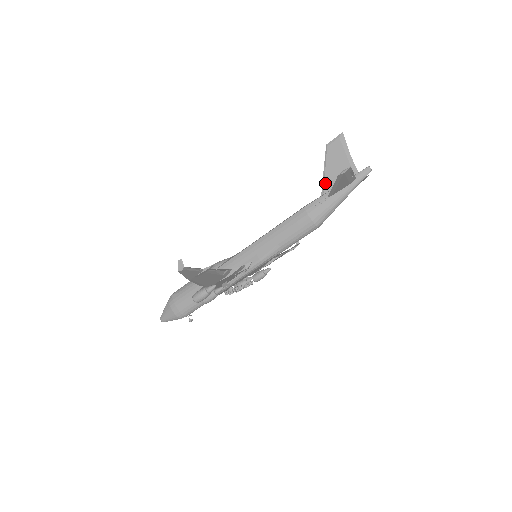
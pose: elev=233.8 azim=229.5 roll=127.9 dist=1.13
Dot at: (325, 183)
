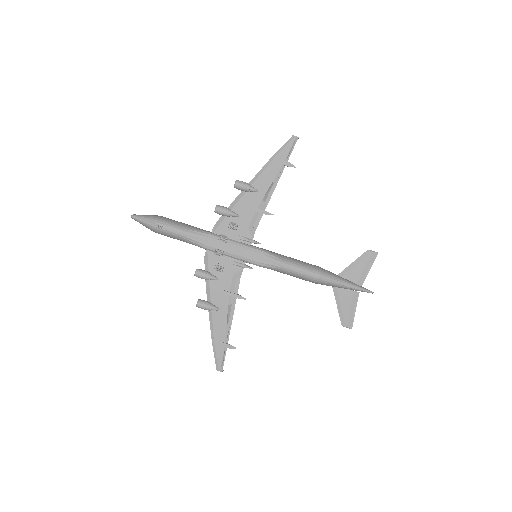
Dot at: occluded
